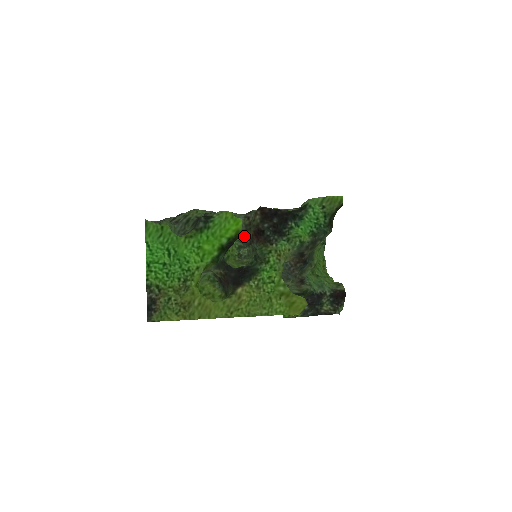
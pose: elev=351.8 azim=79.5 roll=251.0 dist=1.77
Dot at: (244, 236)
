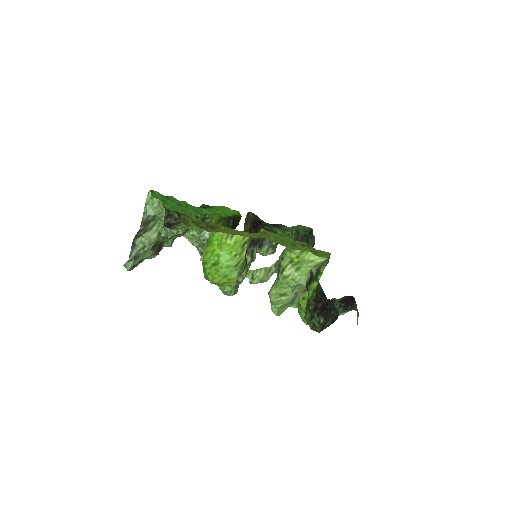
Dot at: occluded
